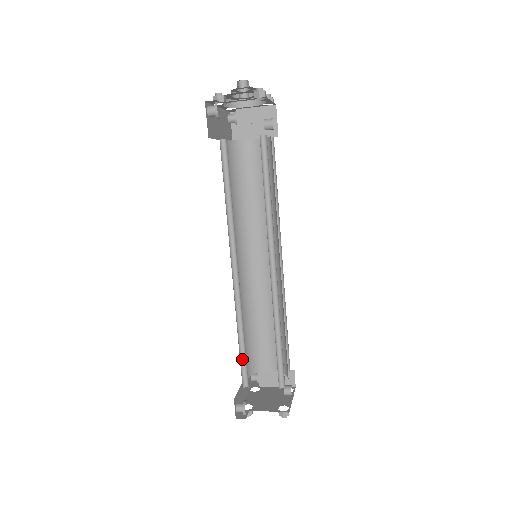
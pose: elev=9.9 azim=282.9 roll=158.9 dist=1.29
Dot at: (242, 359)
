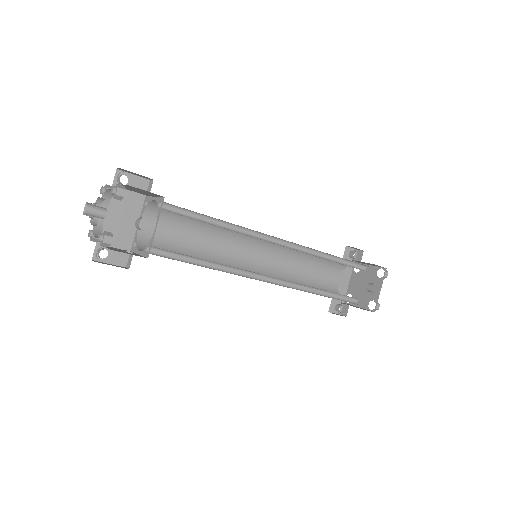
Dot at: occluded
